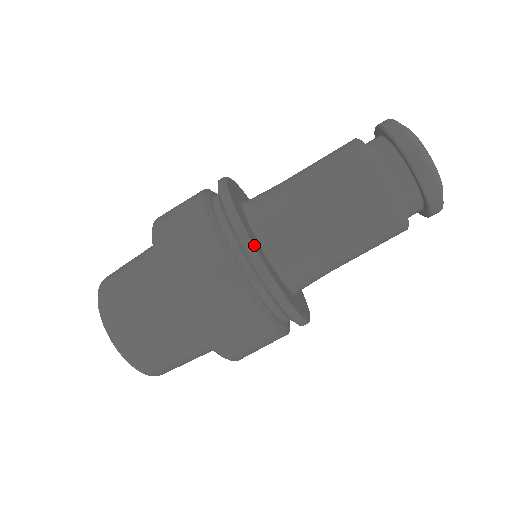
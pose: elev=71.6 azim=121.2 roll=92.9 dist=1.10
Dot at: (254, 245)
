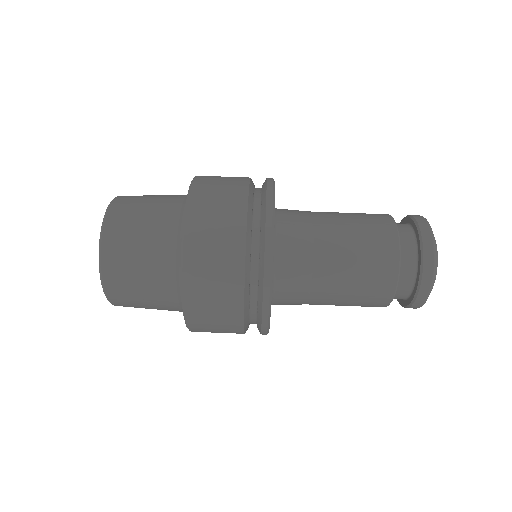
Dot at: occluded
